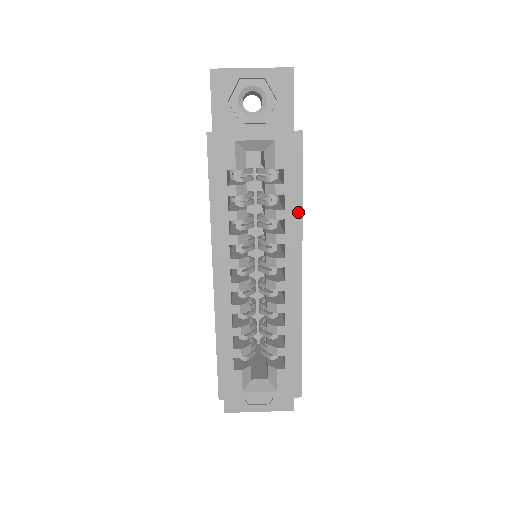
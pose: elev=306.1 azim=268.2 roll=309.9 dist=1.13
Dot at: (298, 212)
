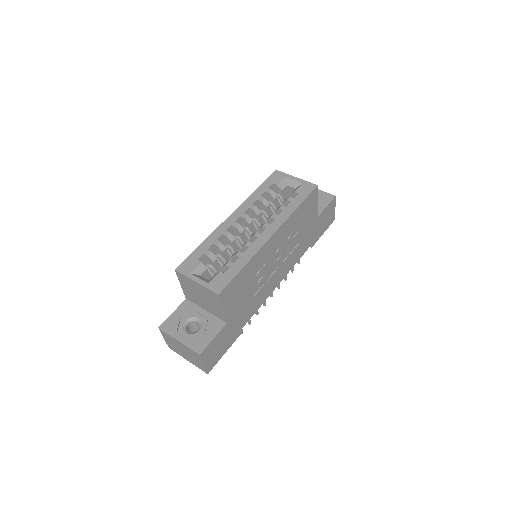
Dot at: (292, 210)
